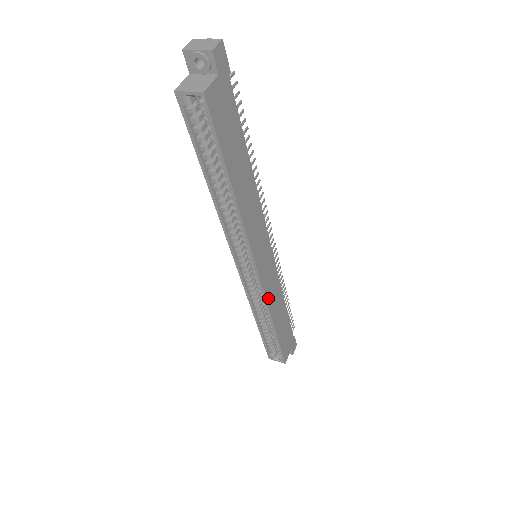
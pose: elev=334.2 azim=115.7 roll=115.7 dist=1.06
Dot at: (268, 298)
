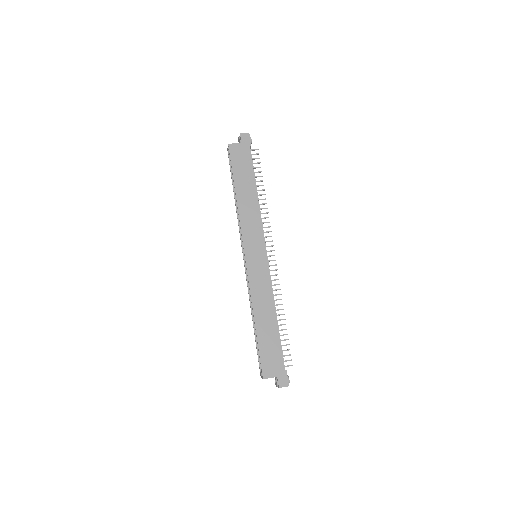
Dot at: (252, 287)
